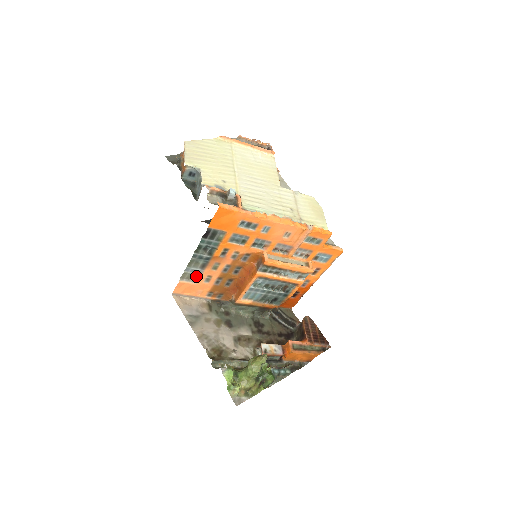
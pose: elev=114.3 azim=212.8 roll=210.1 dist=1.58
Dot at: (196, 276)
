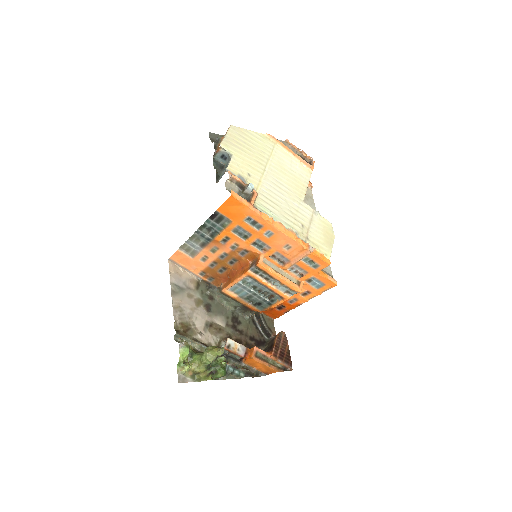
Dot at: (194, 251)
